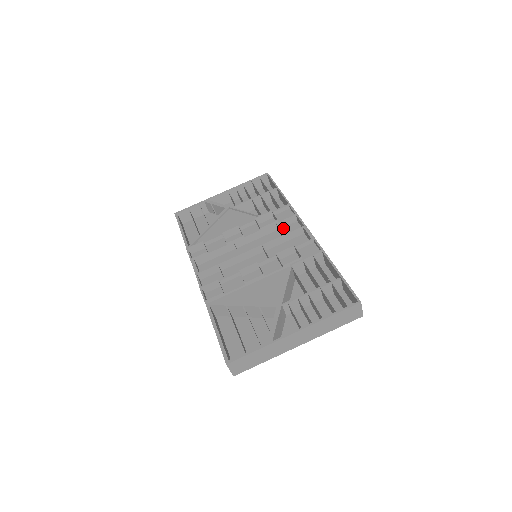
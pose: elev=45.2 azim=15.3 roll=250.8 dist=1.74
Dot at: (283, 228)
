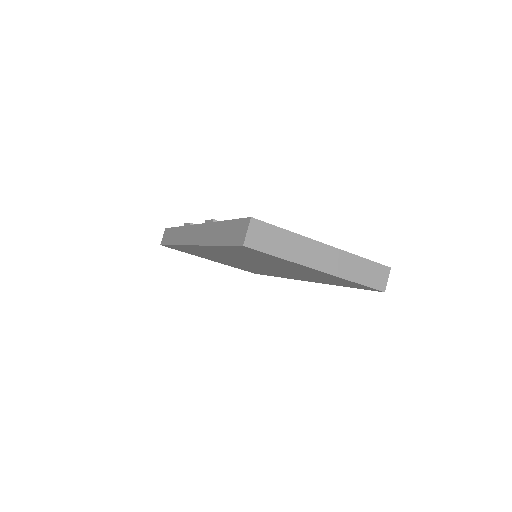
Dot at: occluded
